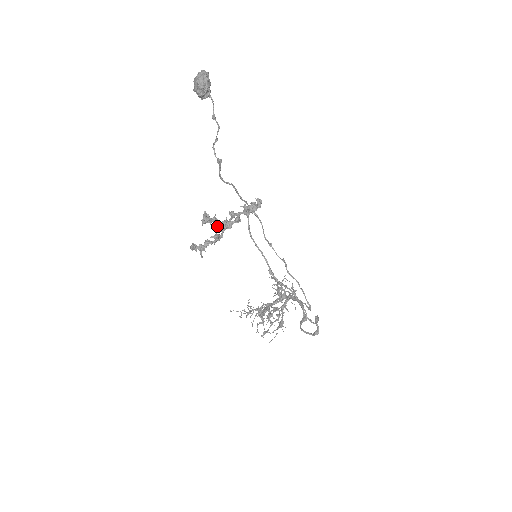
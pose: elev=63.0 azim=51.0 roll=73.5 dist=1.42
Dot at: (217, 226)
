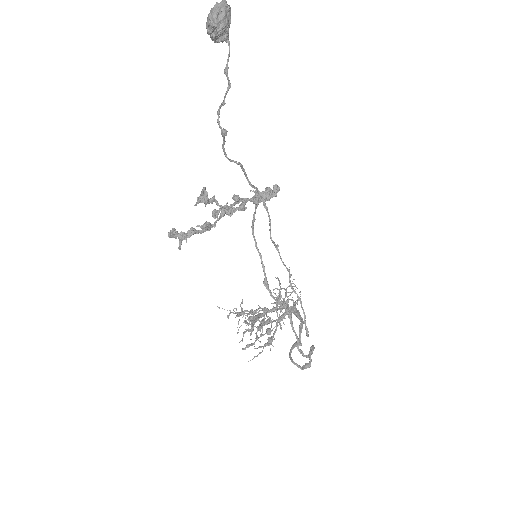
Dot at: (213, 211)
